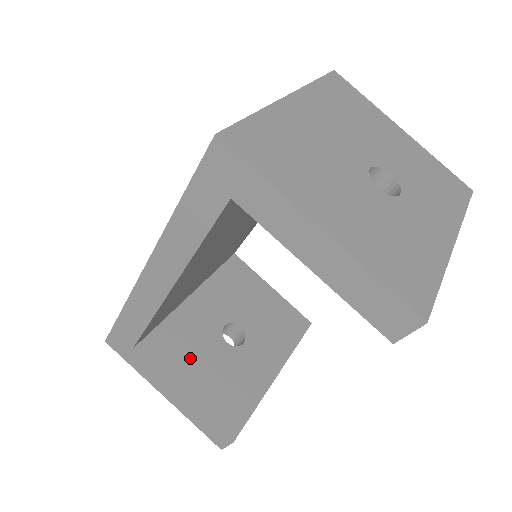
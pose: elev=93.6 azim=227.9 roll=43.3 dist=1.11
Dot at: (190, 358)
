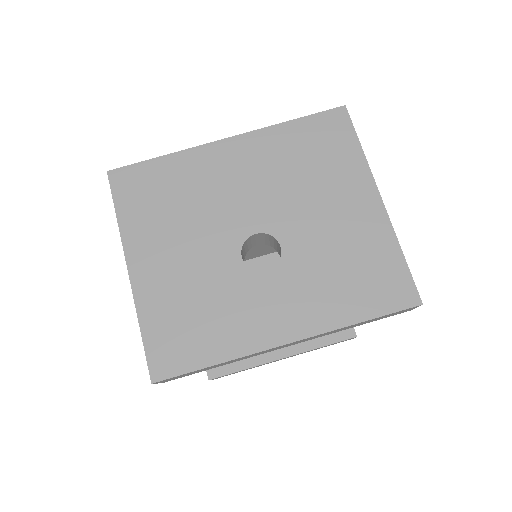
Dot at: occluded
